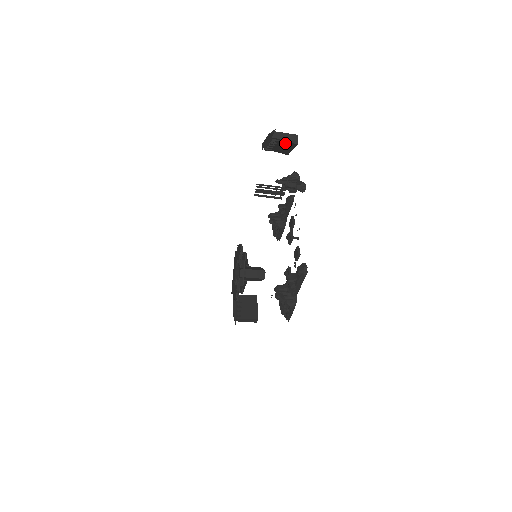
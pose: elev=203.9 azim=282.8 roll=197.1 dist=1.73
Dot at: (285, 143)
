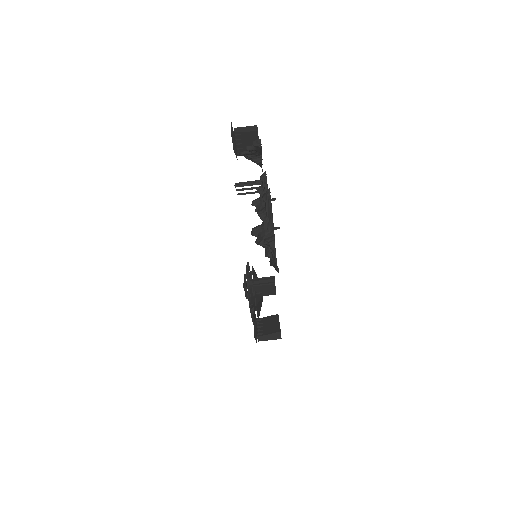
Dot at: (248, 136)
